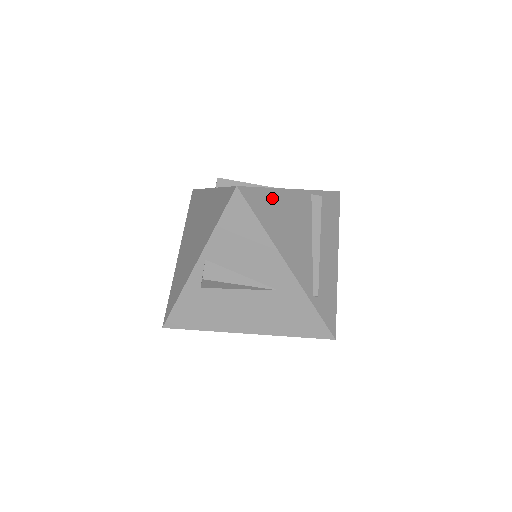
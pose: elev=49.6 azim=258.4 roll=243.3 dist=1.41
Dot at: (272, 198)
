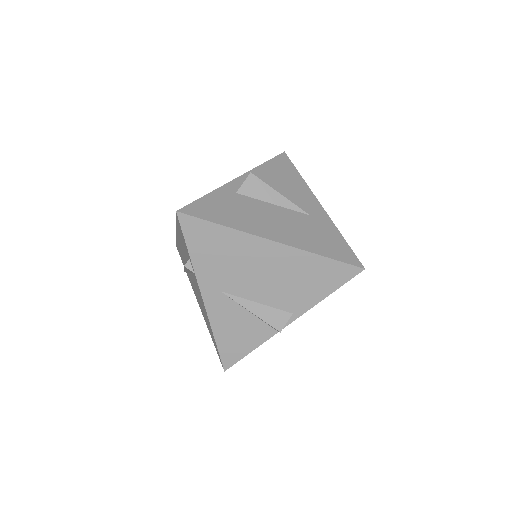
Dot at: occluded
